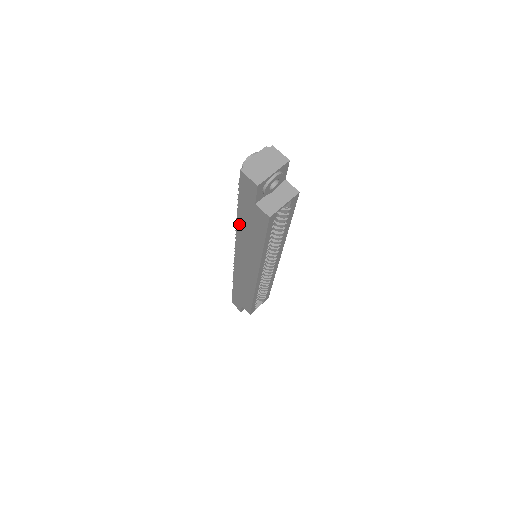
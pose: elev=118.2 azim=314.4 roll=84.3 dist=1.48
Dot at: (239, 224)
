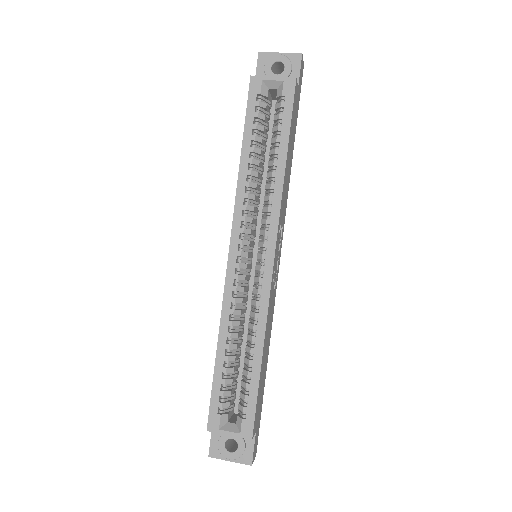
Dot at: occluded
